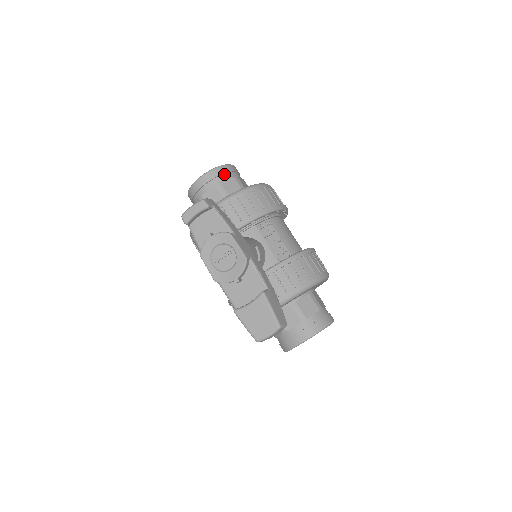
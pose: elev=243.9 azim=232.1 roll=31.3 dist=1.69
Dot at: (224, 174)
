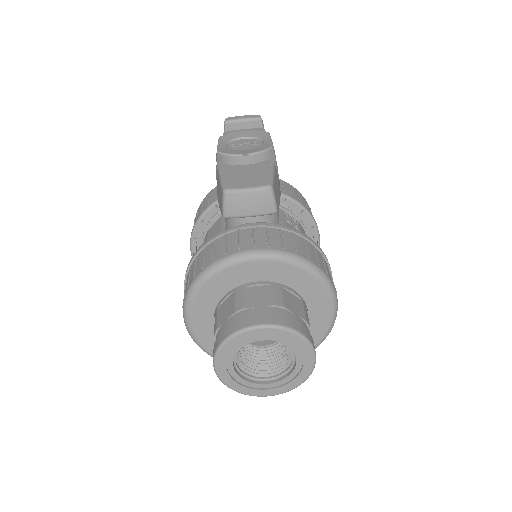
Dot at: occluded
